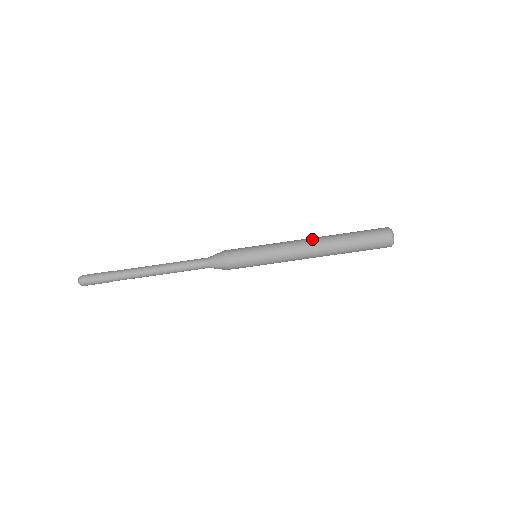
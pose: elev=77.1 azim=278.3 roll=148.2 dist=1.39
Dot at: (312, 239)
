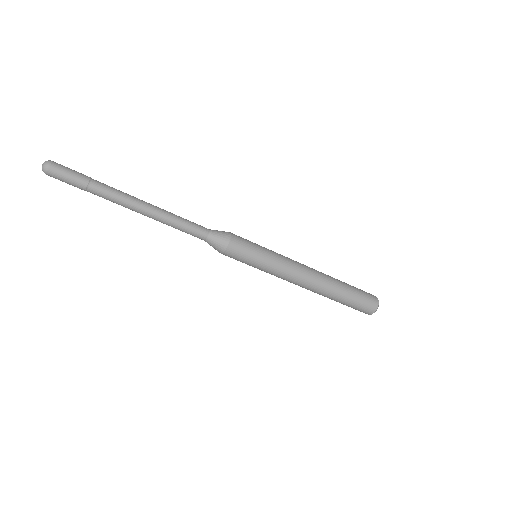
Dot at: (311, 285)
